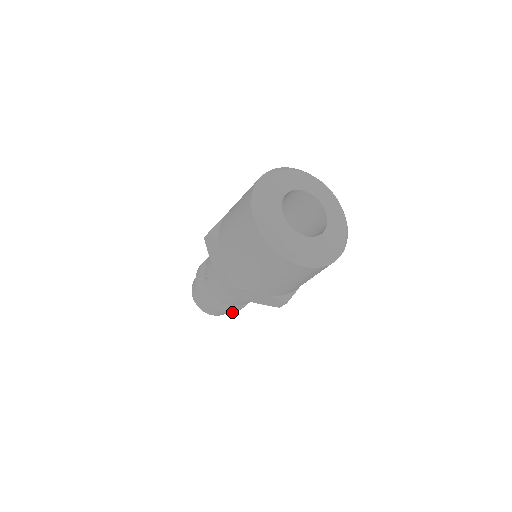
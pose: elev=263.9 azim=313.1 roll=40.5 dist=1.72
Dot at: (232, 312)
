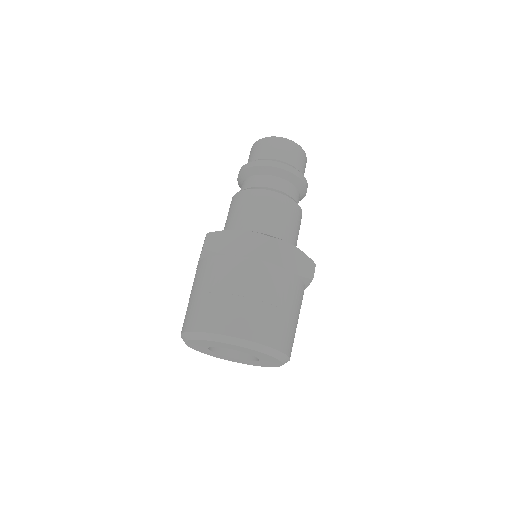
Dot at: occluded
